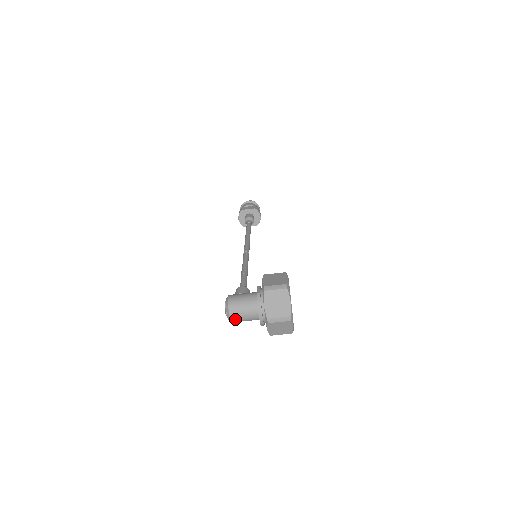
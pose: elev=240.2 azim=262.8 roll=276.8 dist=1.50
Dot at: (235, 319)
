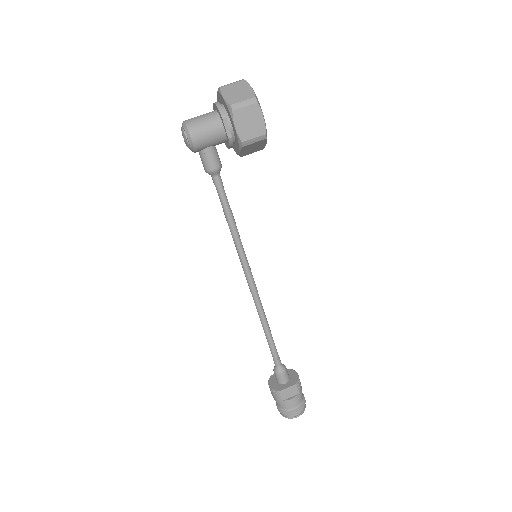
Dot at: (190, 121)
